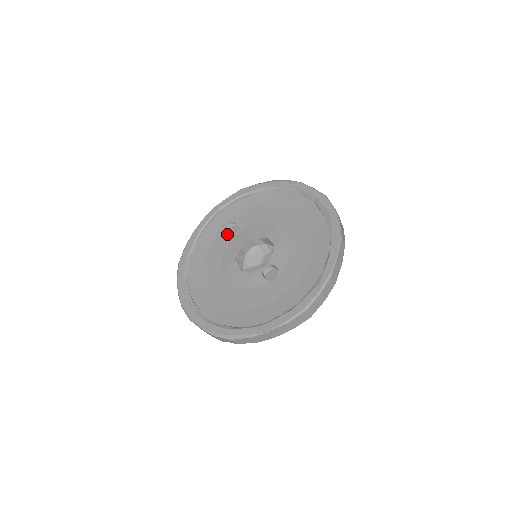
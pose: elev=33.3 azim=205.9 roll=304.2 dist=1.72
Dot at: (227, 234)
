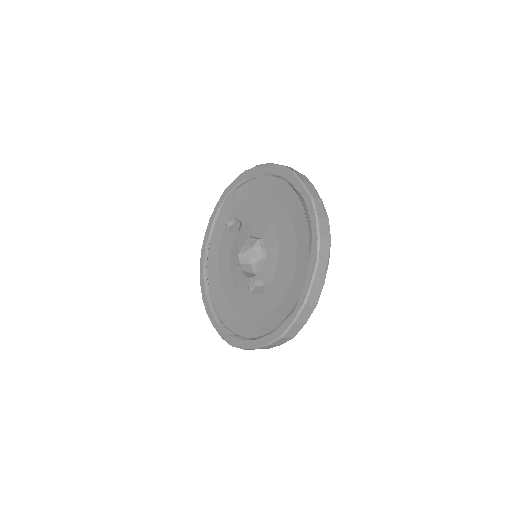
Dot at: occluded
